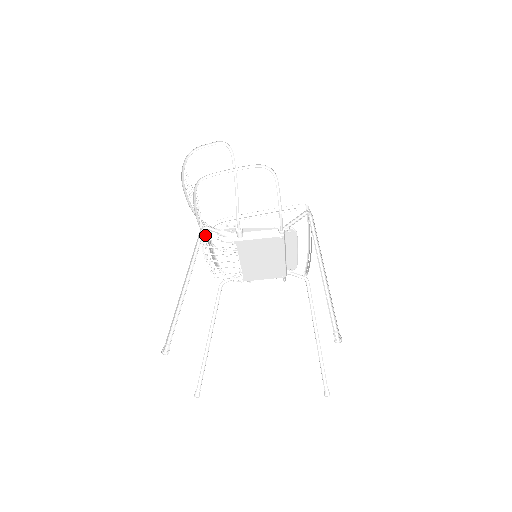
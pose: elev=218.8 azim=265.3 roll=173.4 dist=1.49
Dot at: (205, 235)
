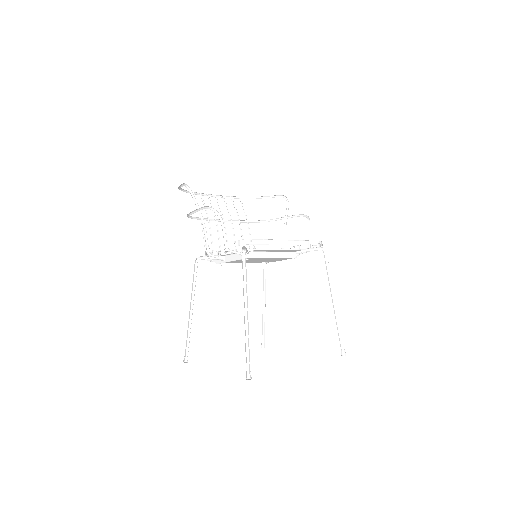
Dot at: (233, 230)
